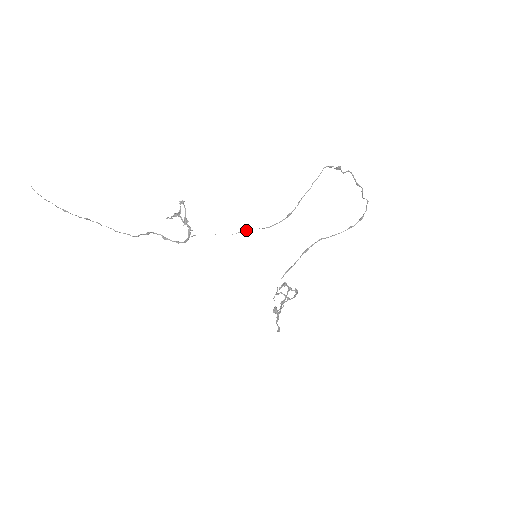
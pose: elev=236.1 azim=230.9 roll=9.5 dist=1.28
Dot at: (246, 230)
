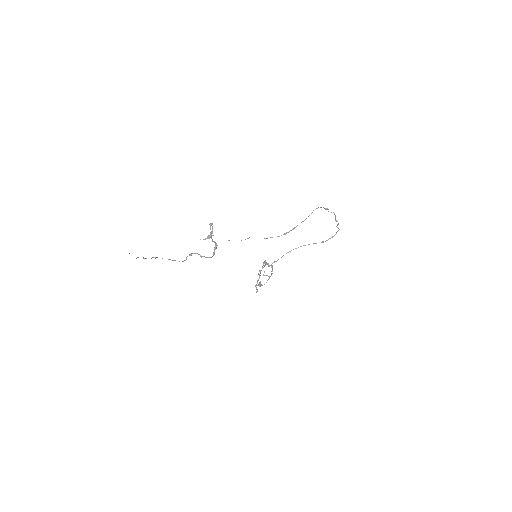
Dot at: occluded
